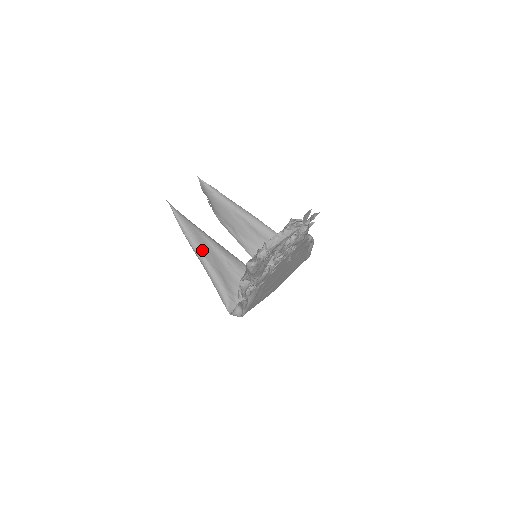
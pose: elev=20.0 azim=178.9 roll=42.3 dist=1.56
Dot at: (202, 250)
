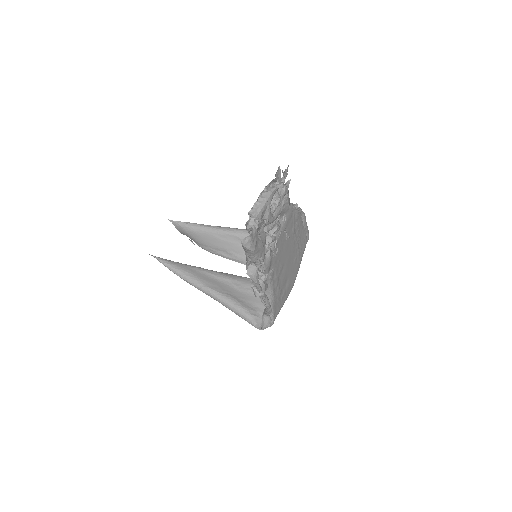
Dot at: (204, 283)
